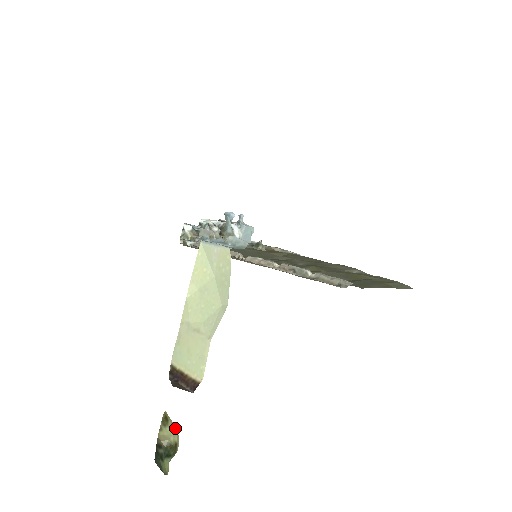
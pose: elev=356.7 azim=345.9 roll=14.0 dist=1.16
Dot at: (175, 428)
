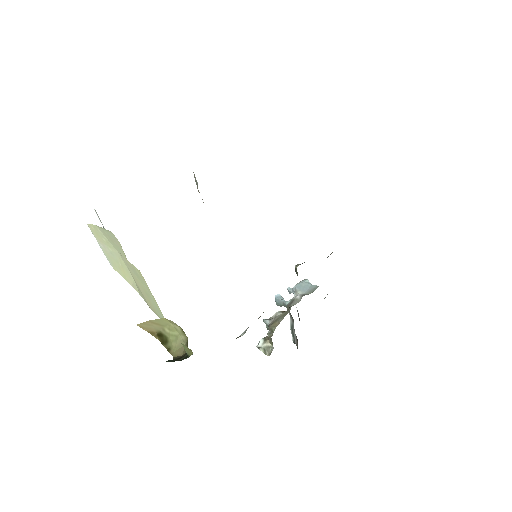
Dot at: (156, 320)
